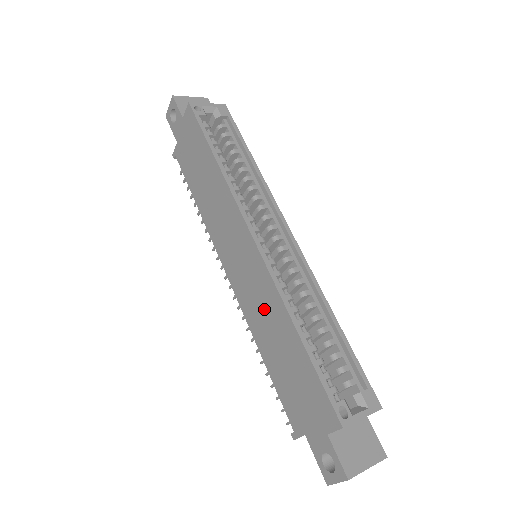
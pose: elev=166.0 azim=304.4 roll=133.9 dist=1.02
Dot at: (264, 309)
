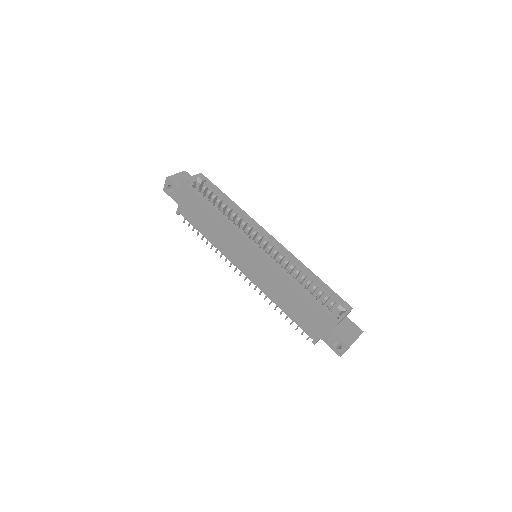
Dot at: (274, 283)
